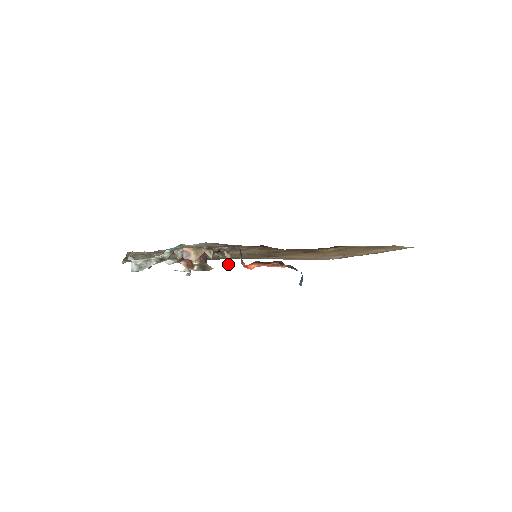
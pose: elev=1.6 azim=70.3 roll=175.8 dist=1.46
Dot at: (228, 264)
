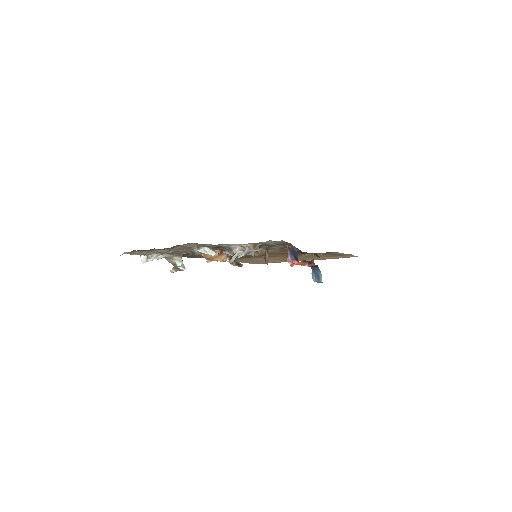
Dot at: (267, 261)
